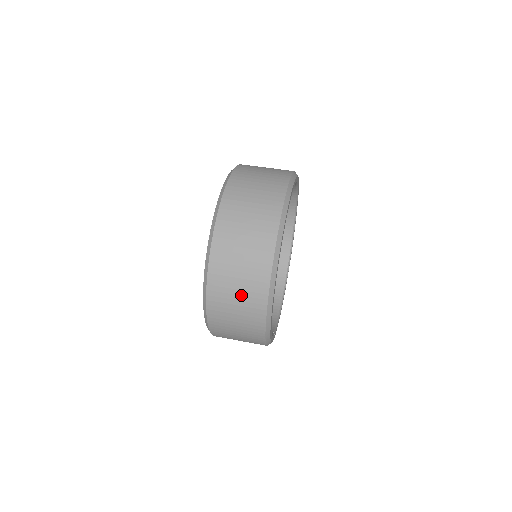
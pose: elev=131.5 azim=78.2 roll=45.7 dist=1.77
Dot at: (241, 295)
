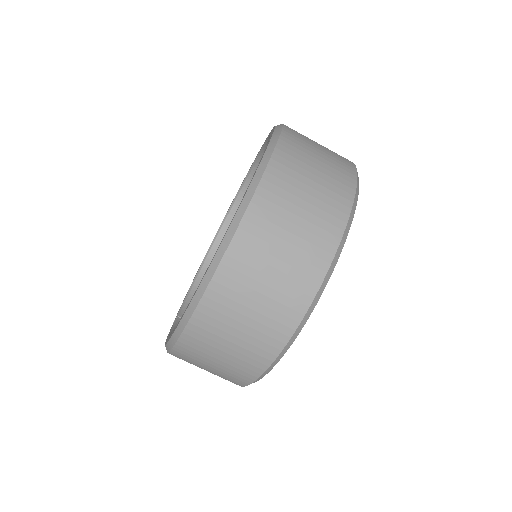
Dot at: (230, 354)
